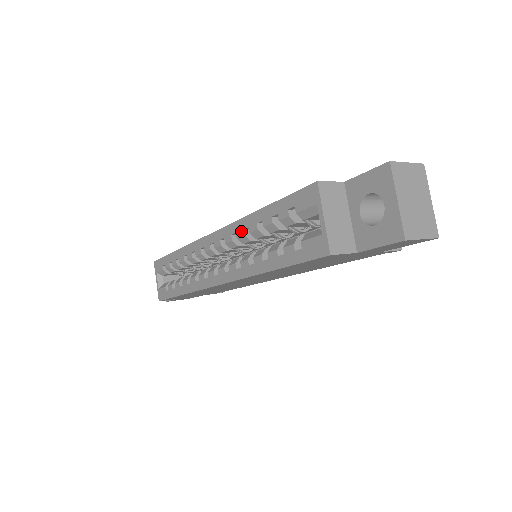
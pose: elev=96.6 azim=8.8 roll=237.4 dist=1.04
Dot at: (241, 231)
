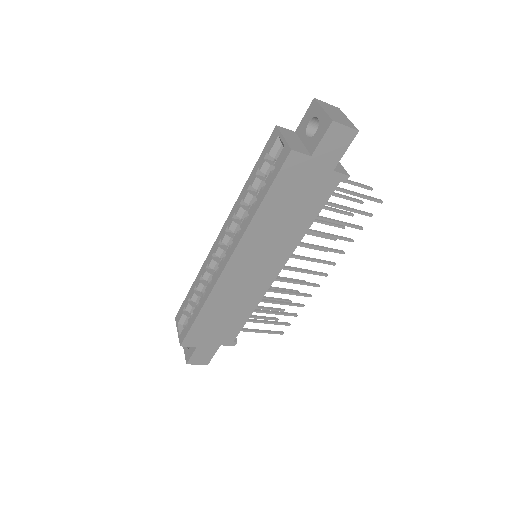
Dot at: (238, 207)
